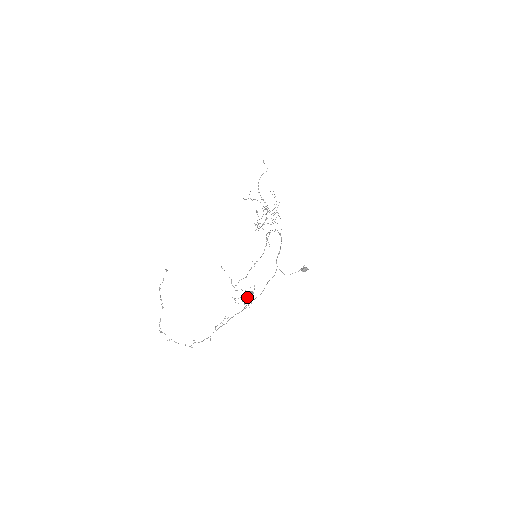
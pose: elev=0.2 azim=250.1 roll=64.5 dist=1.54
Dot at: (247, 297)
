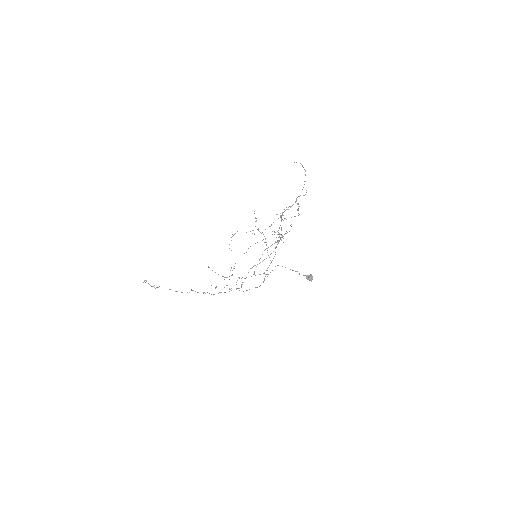
Dot at: occluded
